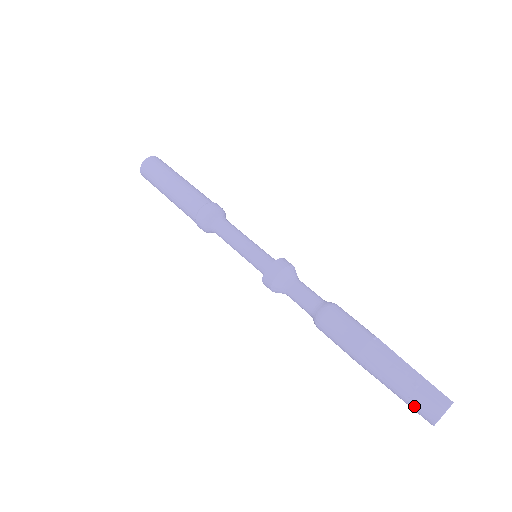
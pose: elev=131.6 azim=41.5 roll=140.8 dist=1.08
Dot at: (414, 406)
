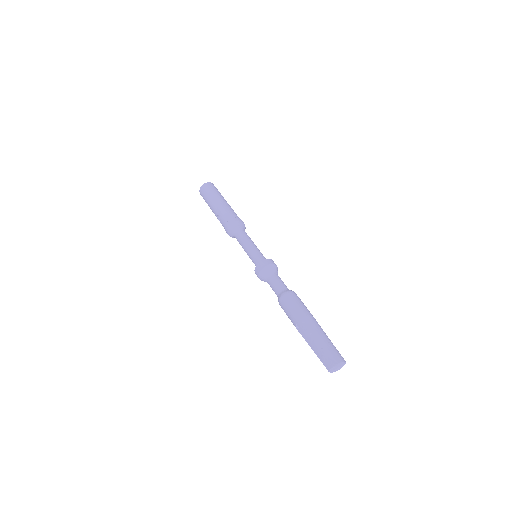
Dot at: (324, 354)
